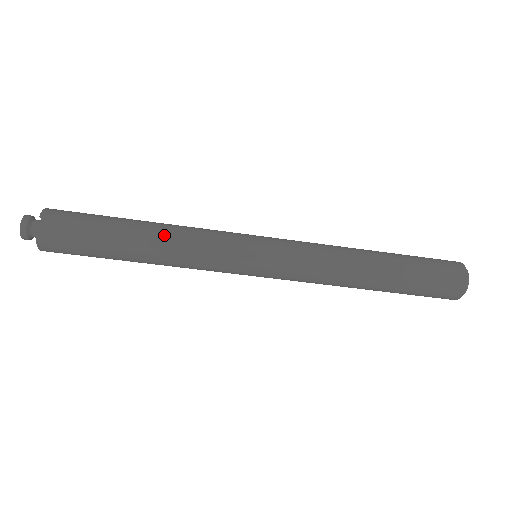
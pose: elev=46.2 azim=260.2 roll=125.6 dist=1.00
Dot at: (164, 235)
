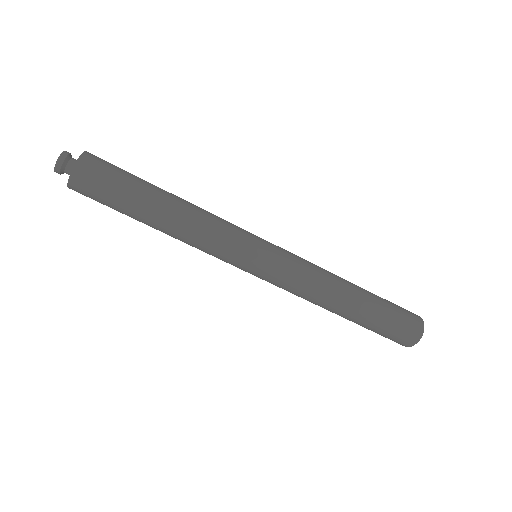
Dot at: (181, 220)
